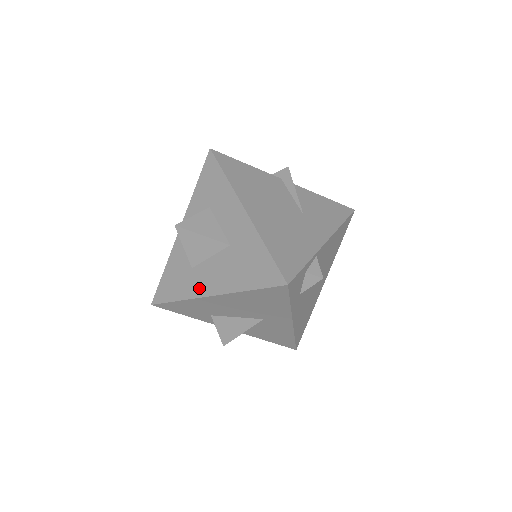
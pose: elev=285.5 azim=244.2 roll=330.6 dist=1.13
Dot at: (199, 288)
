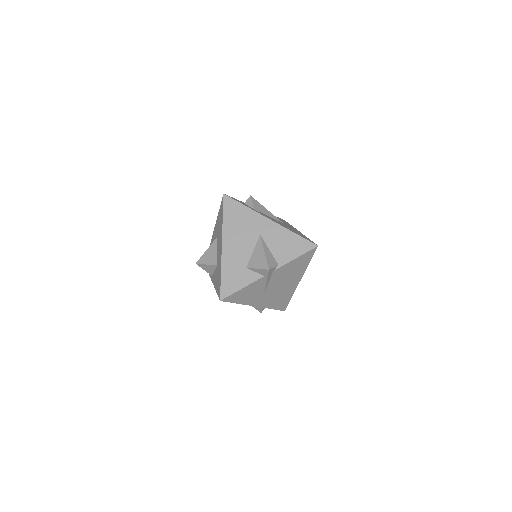
Dot at: (220, 257)
